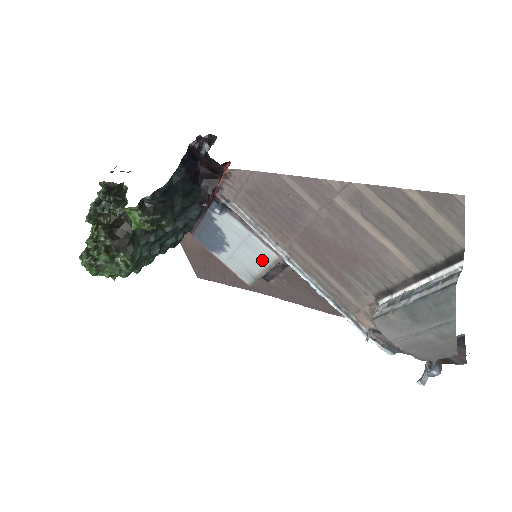
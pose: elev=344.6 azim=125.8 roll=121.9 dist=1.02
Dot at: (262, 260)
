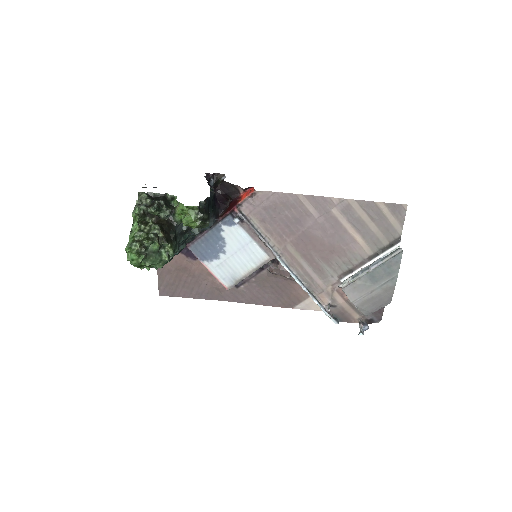
Dot at: (253, 262)
